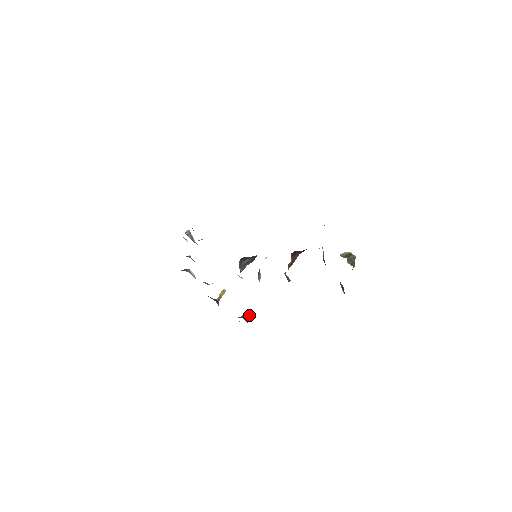
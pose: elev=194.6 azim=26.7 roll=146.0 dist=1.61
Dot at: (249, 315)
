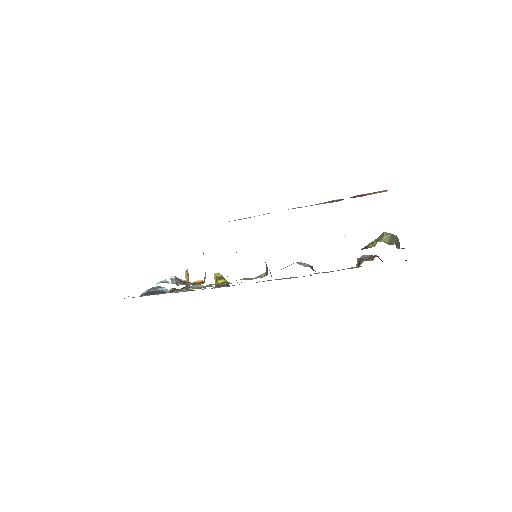
Dot at: (222, 276)
